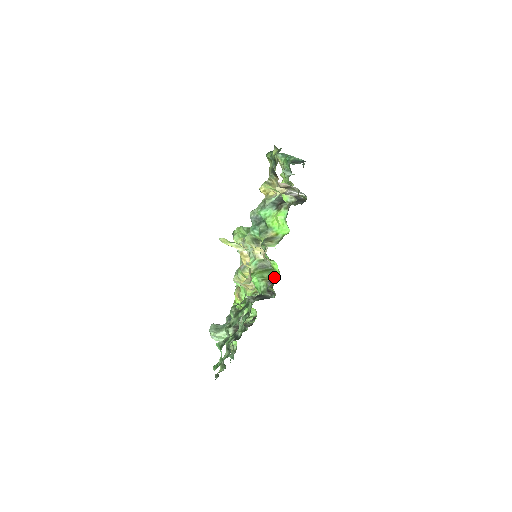
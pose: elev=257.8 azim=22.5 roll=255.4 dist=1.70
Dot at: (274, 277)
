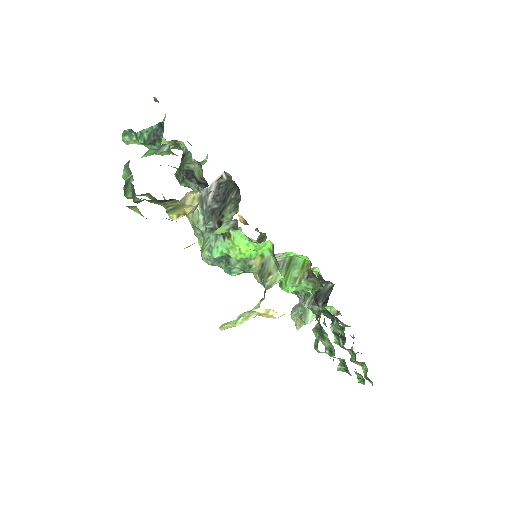
Dot at: (305, 266)
